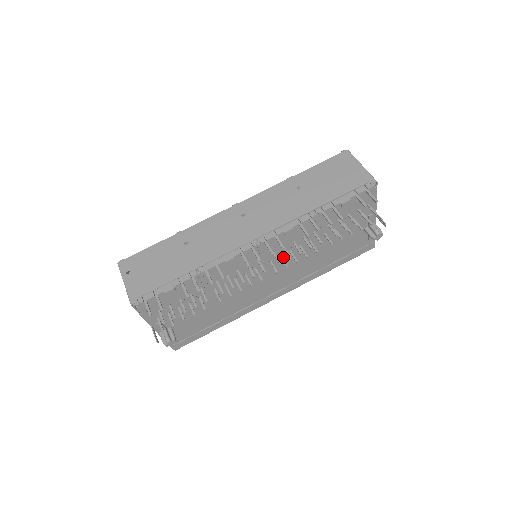
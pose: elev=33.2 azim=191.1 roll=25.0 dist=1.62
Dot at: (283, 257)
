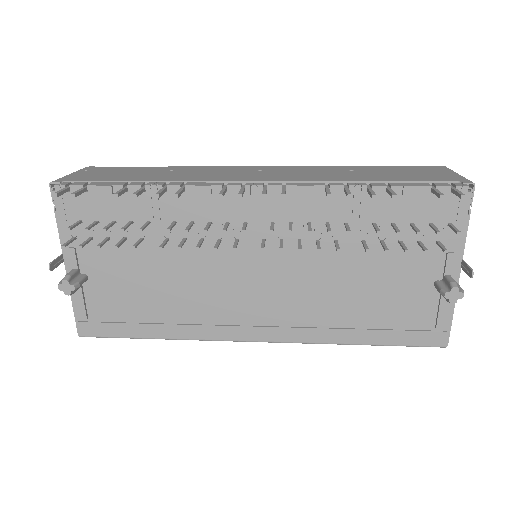
Dot at: (286, 247)
